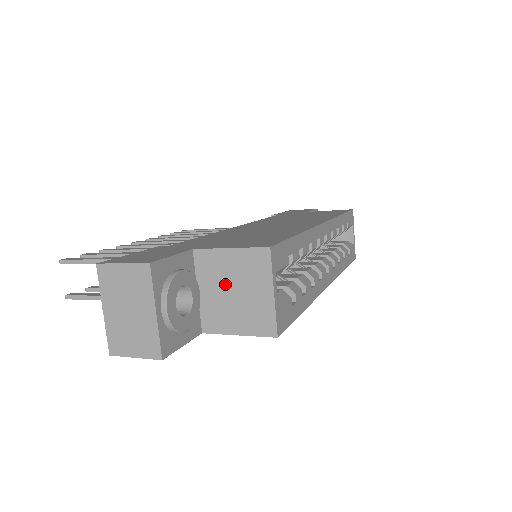
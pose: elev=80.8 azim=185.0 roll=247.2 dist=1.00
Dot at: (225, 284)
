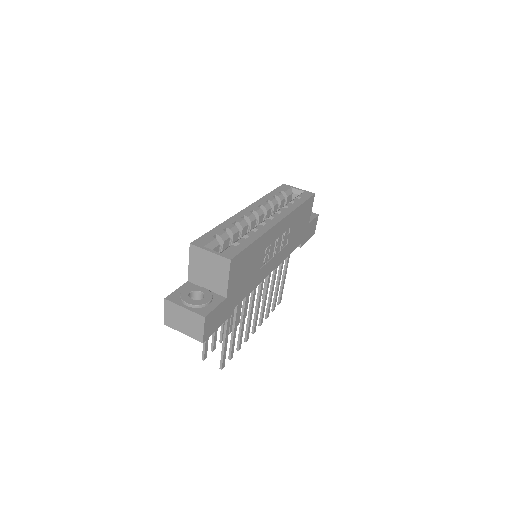
Dot at: (204, 274)
